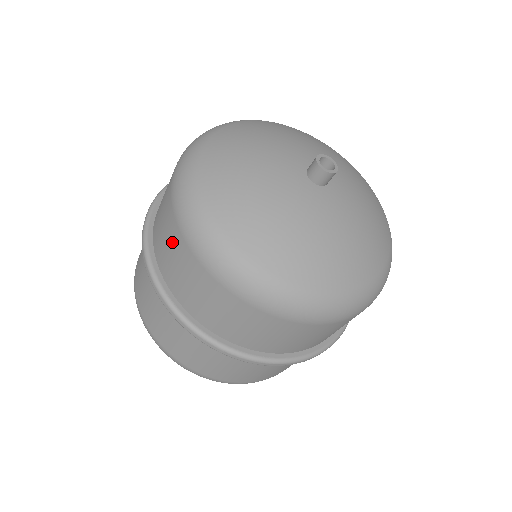
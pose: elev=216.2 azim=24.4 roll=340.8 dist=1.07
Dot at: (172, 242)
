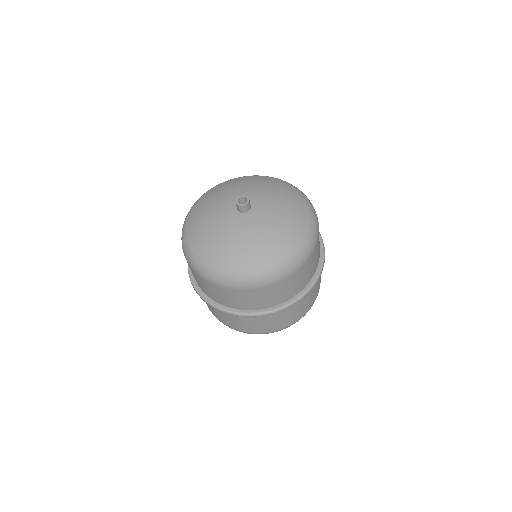
Dot at: occluded
